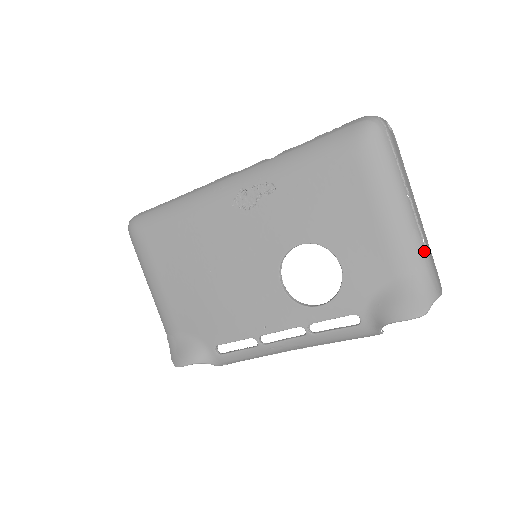
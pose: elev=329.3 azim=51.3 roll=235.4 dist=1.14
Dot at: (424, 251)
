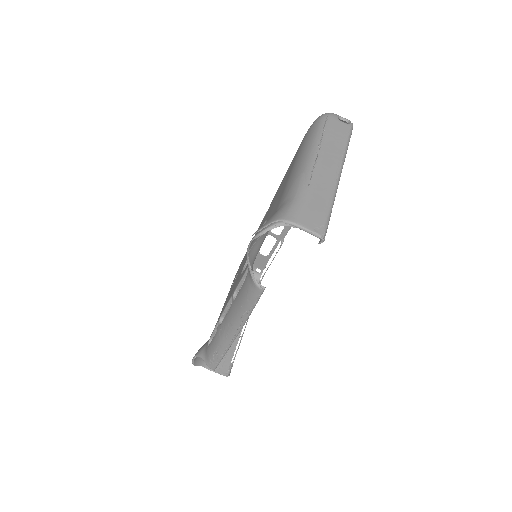
Dot at: (301, 188)
